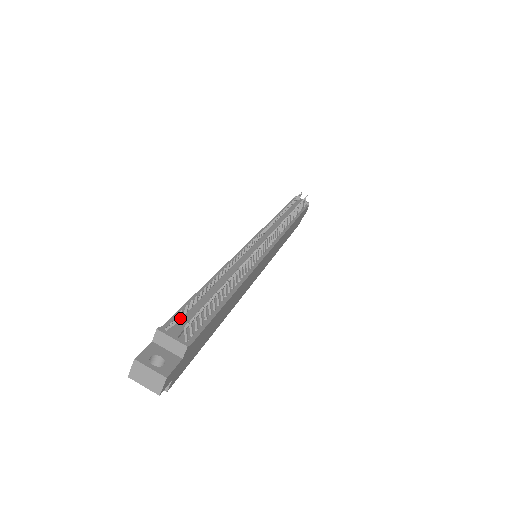
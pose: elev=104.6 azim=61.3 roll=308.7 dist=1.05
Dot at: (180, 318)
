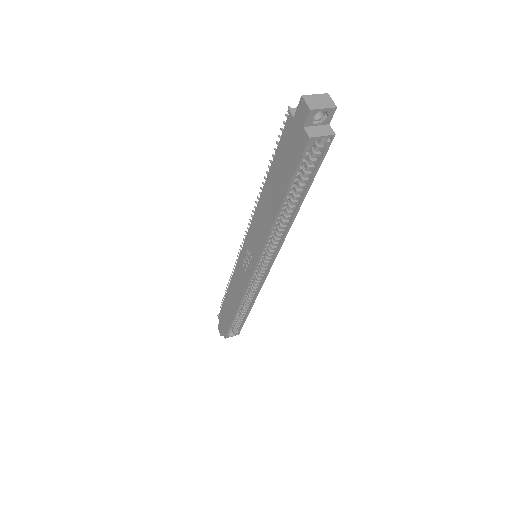
Dot at: occluded
